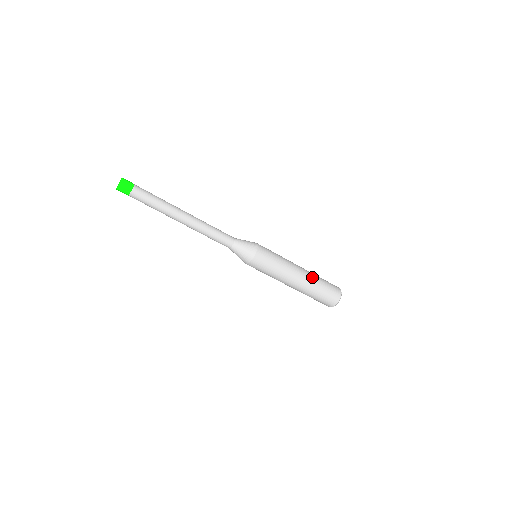
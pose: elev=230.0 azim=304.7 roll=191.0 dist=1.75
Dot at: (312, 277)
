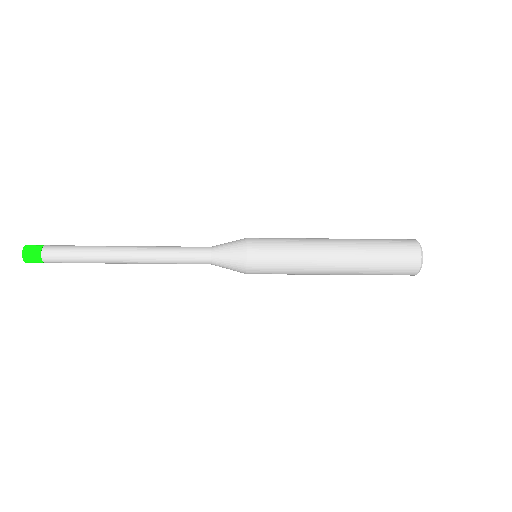
Dot at: (355, 241)
